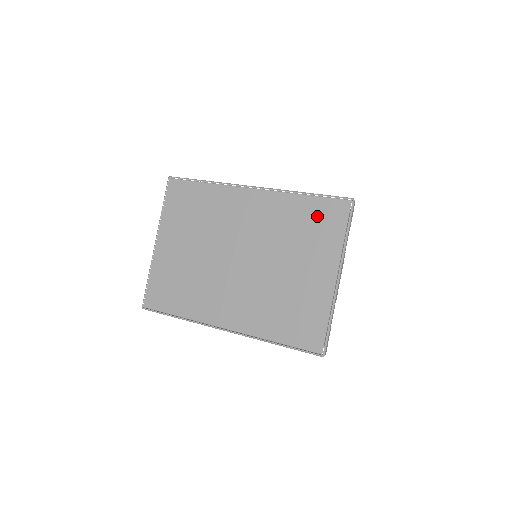
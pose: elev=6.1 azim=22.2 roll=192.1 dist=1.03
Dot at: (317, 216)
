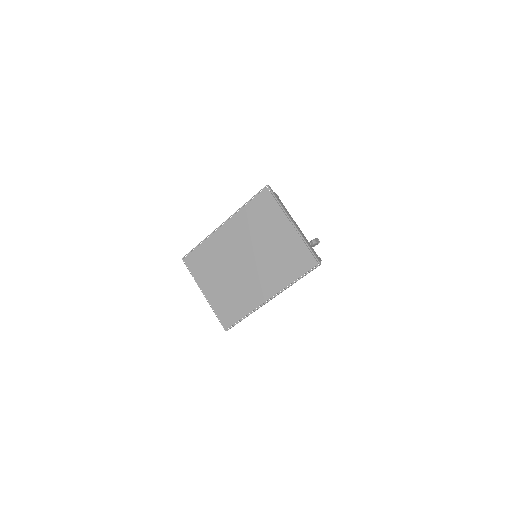
Dot at: (259, 208)
